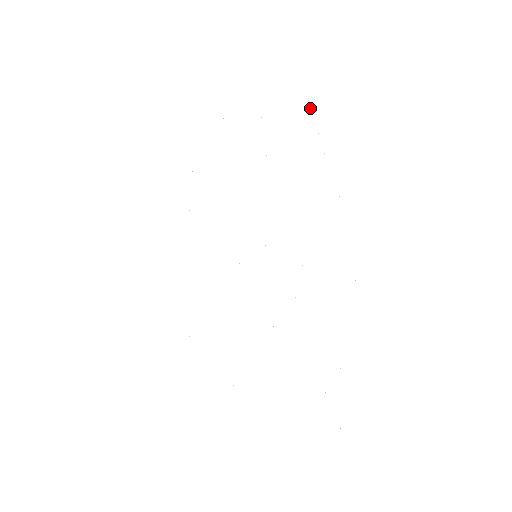
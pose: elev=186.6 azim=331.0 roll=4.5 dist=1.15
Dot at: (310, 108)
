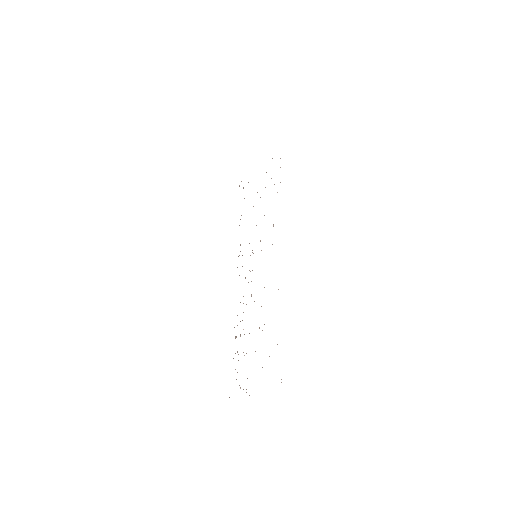
Dot at: occluded
